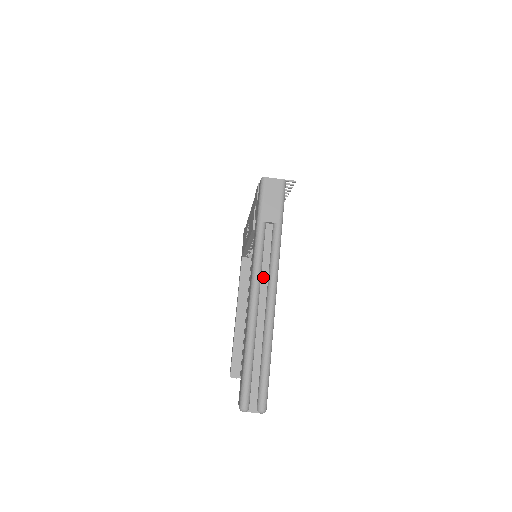
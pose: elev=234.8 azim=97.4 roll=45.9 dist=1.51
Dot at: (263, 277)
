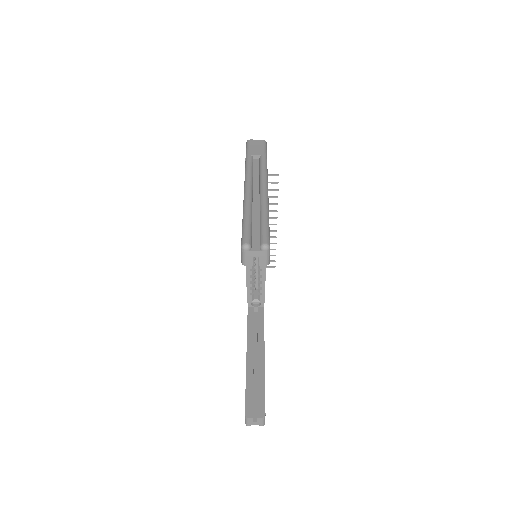
Dot at: (255, 181)
